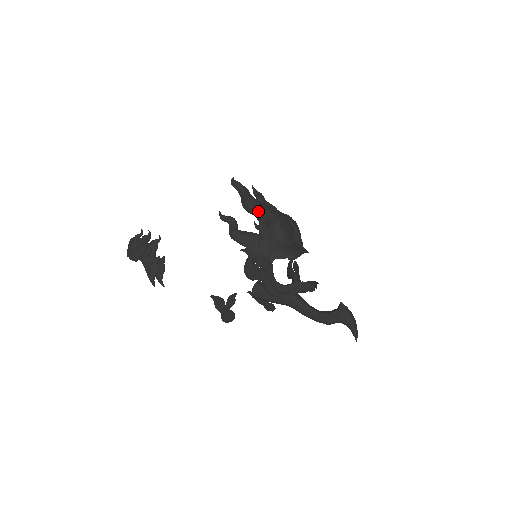
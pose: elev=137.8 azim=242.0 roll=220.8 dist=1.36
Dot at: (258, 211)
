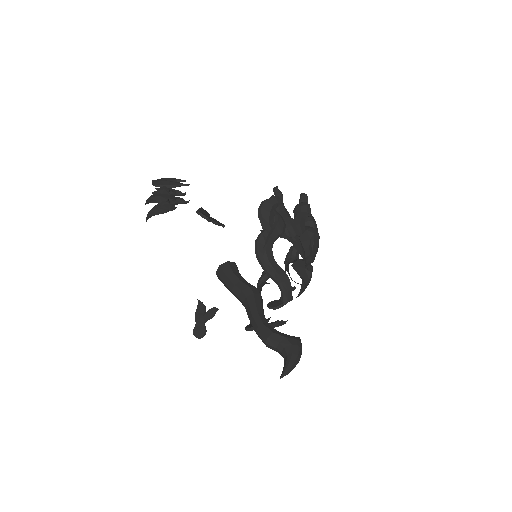
Dot at: occluded
